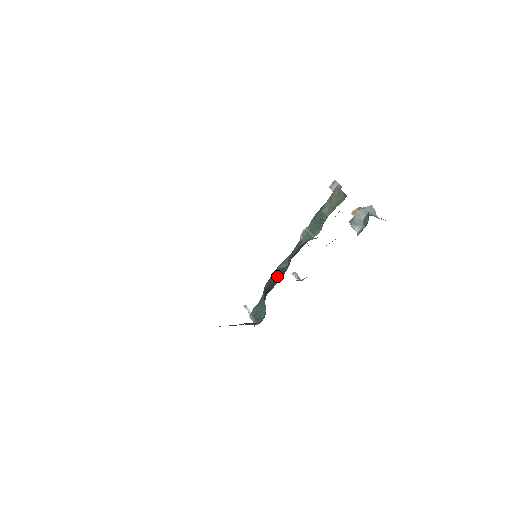
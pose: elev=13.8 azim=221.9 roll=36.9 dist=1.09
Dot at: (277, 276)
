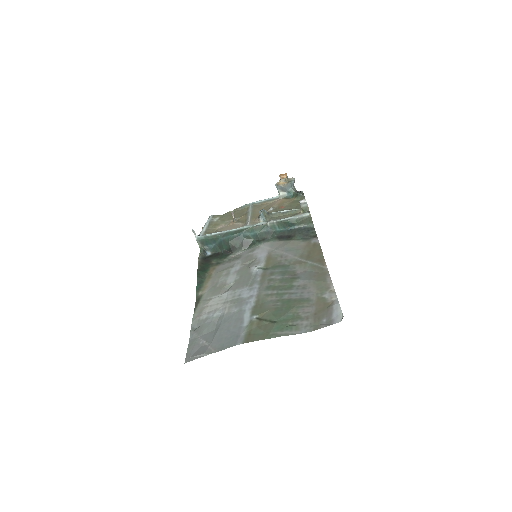
Dot at: (244, 243)
